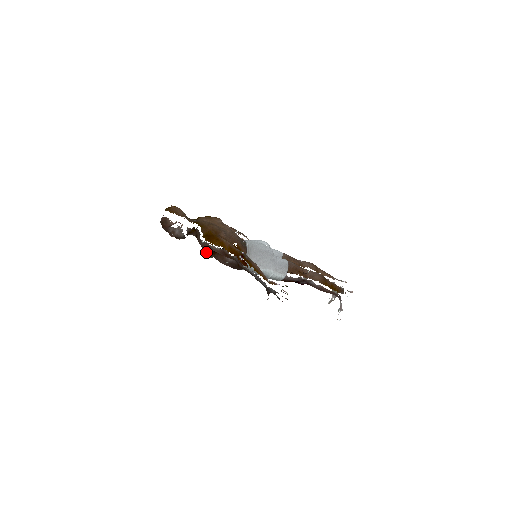
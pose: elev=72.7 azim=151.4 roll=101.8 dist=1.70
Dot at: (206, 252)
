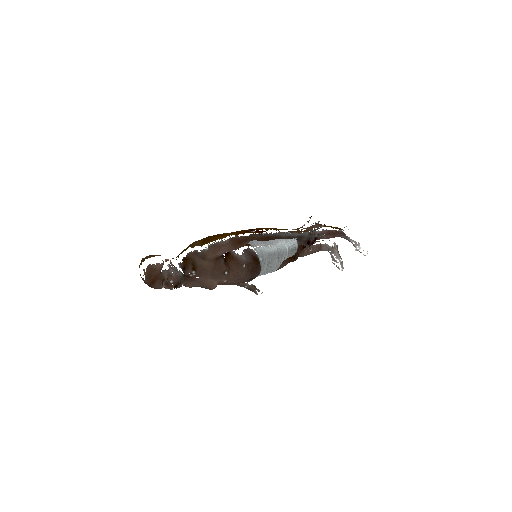
Dot at: (218, 266)
